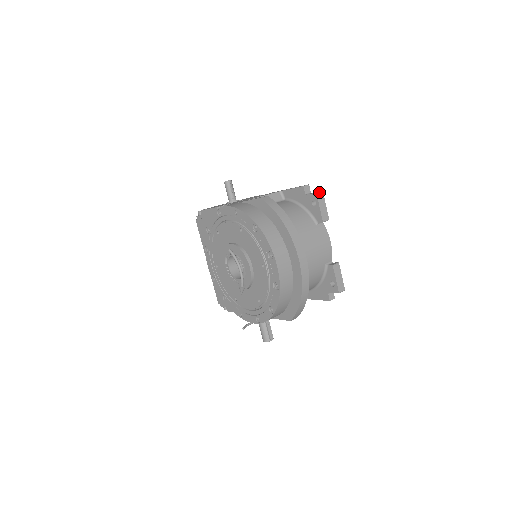
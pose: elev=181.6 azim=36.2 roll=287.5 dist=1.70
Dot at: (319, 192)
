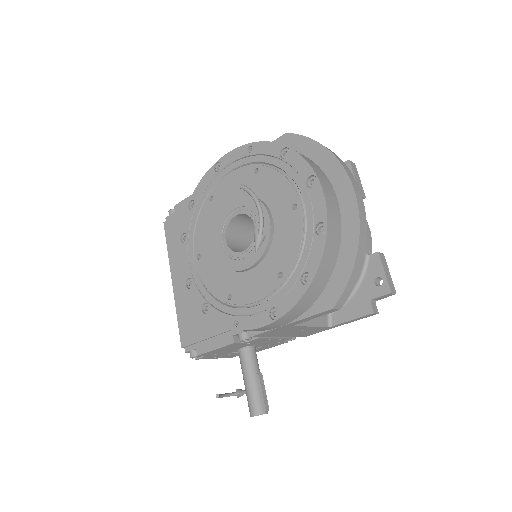
Dot at: occluded
